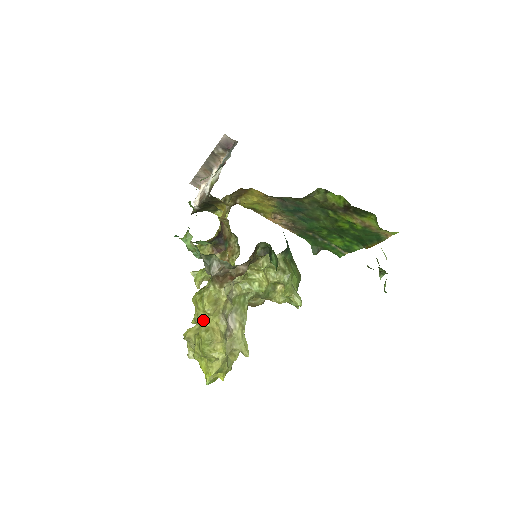
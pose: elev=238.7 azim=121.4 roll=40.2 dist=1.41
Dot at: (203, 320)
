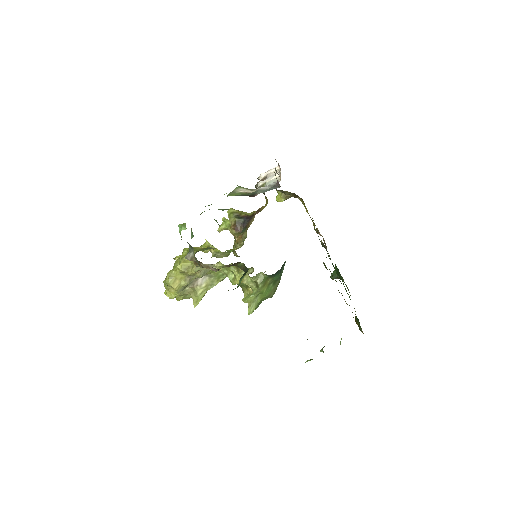
Dot at: (175, 269)
